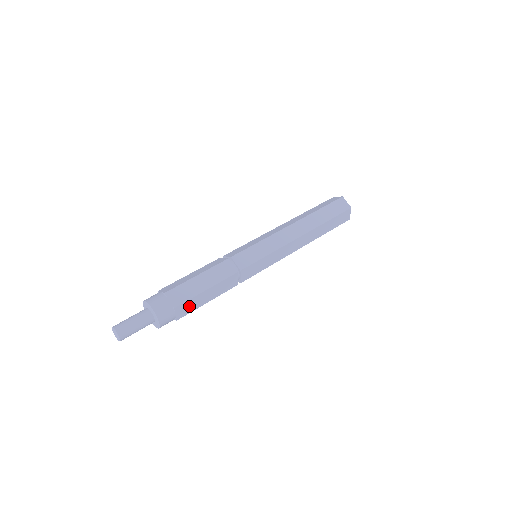
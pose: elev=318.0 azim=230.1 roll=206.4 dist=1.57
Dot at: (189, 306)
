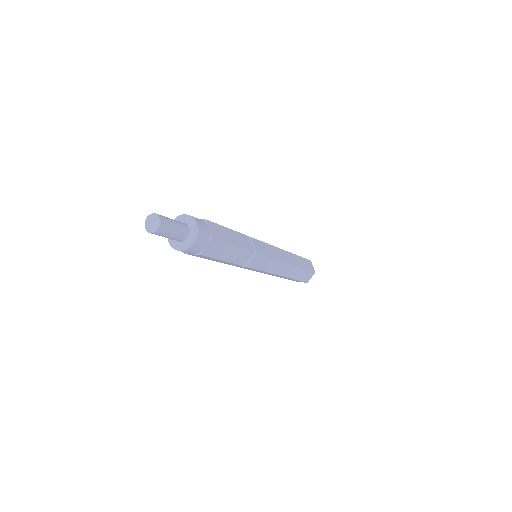
Dot at: (216, 249)
